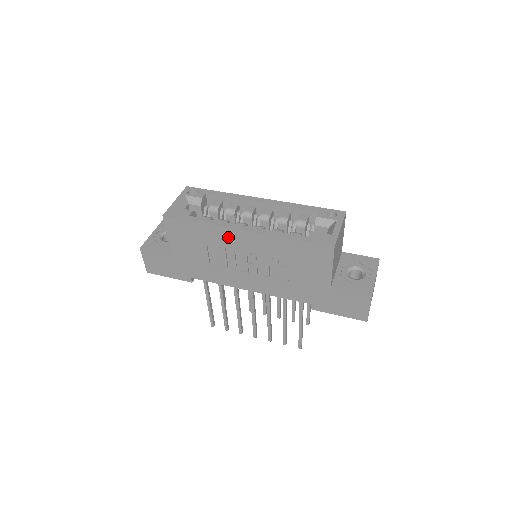
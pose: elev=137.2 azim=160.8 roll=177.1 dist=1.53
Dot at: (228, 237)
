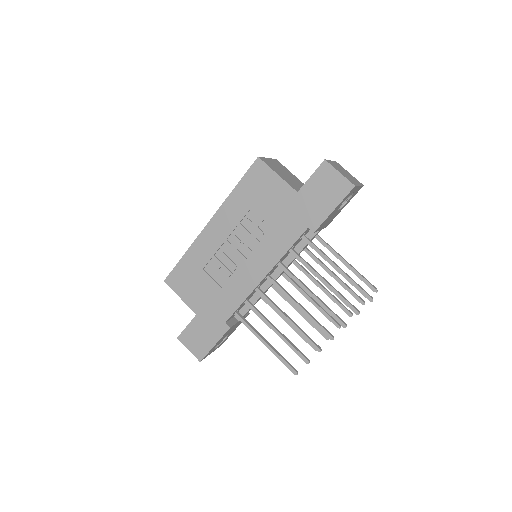
Dot at: (206, 243)
